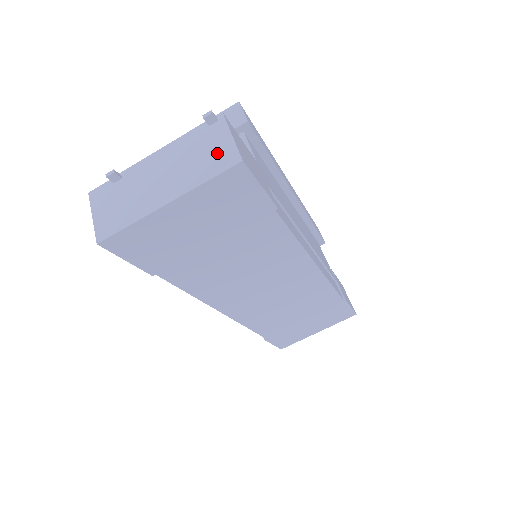
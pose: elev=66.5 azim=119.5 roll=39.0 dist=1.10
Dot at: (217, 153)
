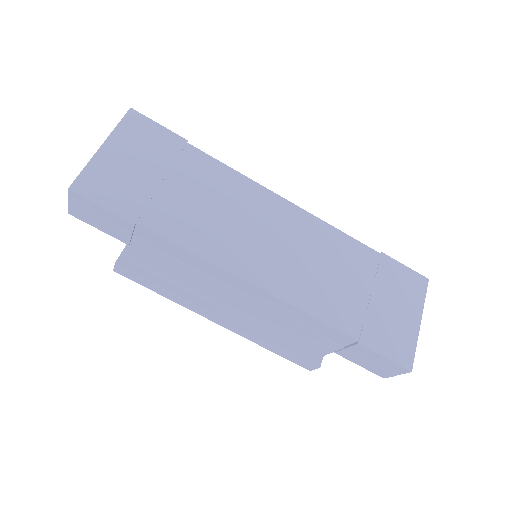
Dot at: occluded
